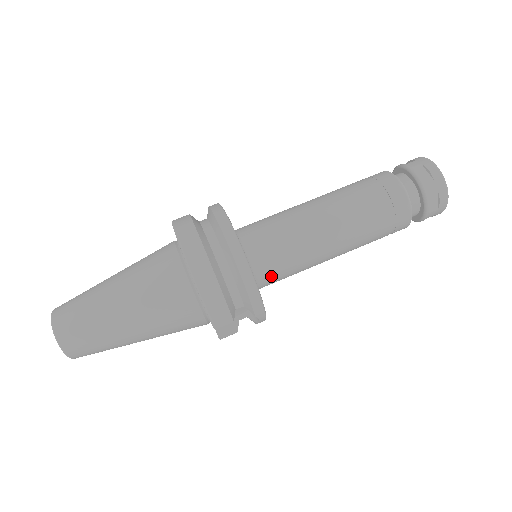
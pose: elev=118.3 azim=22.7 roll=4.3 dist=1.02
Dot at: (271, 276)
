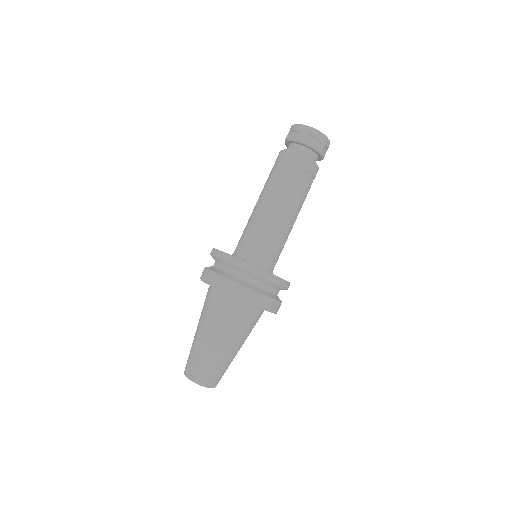
Dot at: (276, 262)
